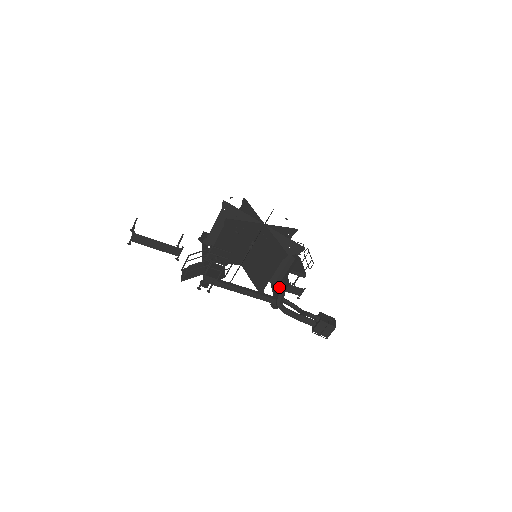
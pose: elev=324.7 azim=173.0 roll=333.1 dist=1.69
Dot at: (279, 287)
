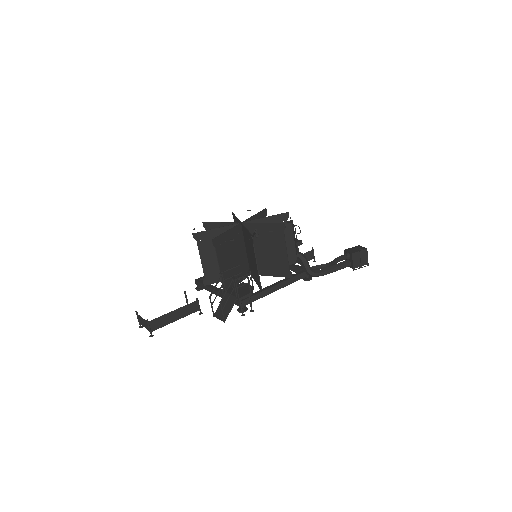
Dot at: occluded
